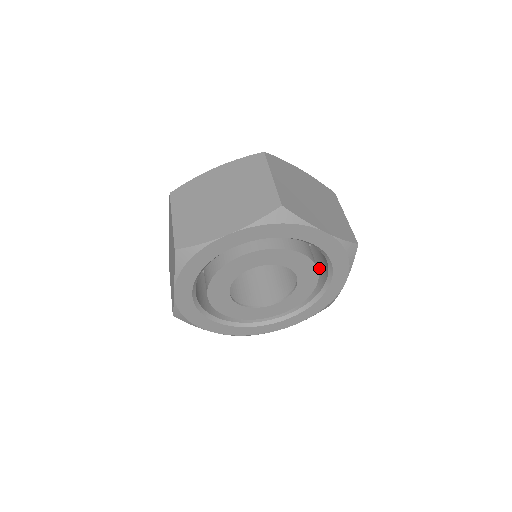
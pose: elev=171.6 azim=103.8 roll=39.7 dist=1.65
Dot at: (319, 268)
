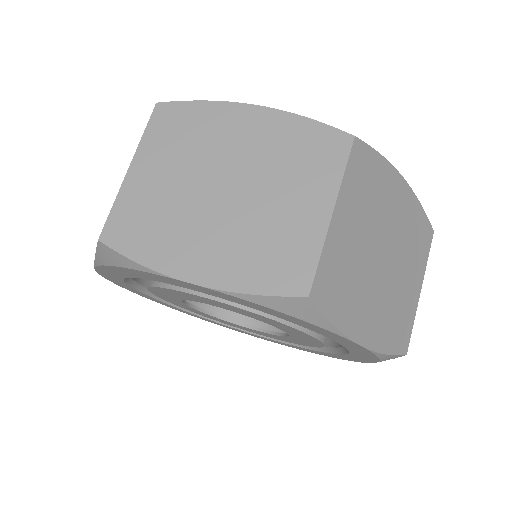
Dot at: occluded
